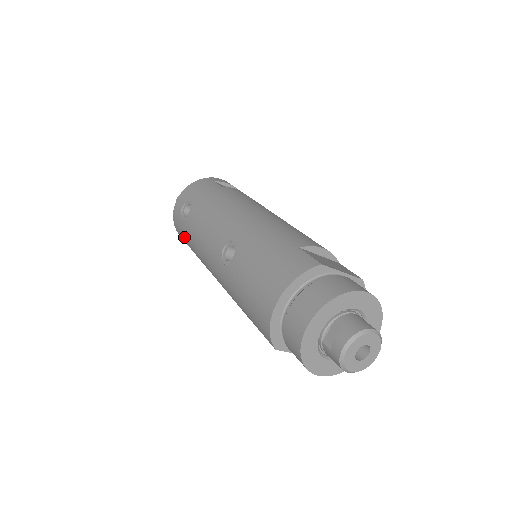
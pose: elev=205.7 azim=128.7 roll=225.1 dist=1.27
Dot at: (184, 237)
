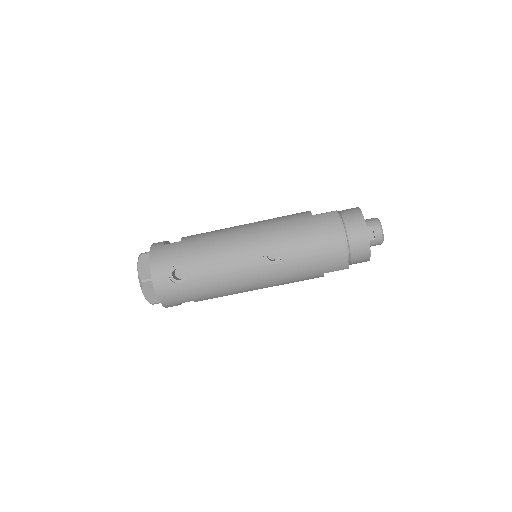
Dot at: (187, 295)
